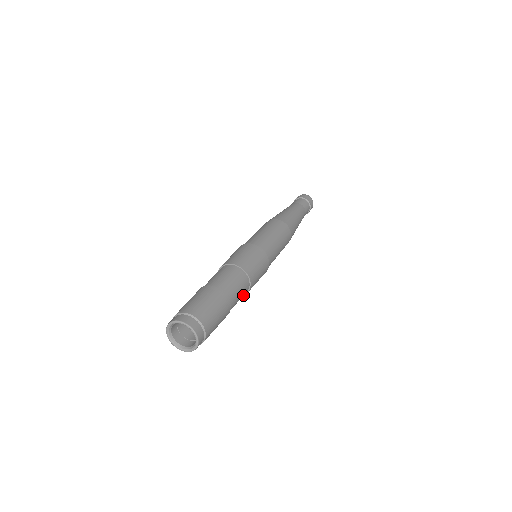
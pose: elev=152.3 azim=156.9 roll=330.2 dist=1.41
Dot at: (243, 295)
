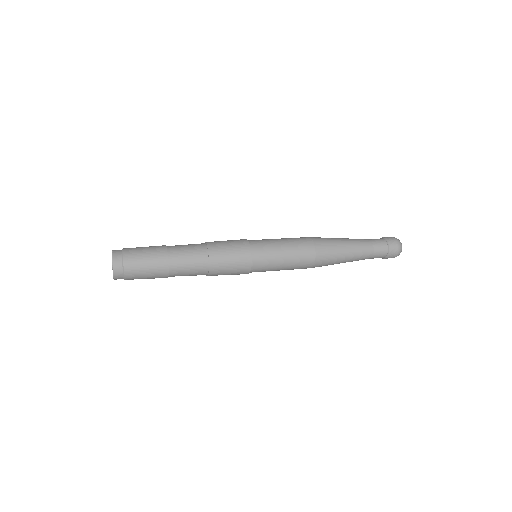
Dot at: (200, 267)
